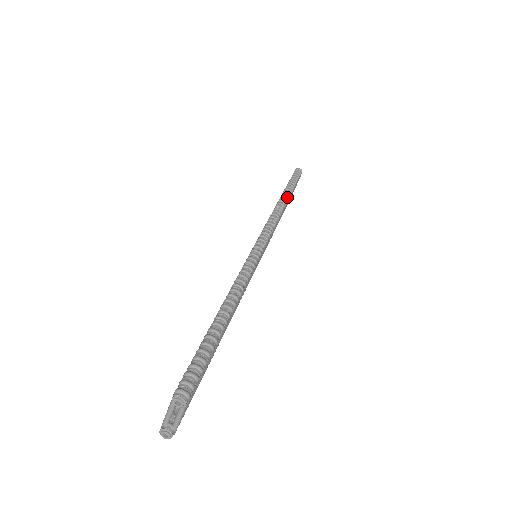
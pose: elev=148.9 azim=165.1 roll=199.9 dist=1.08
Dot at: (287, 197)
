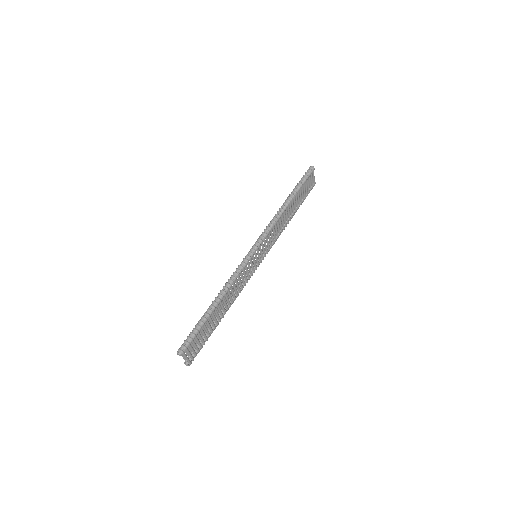
Dot at: (287, 204)
